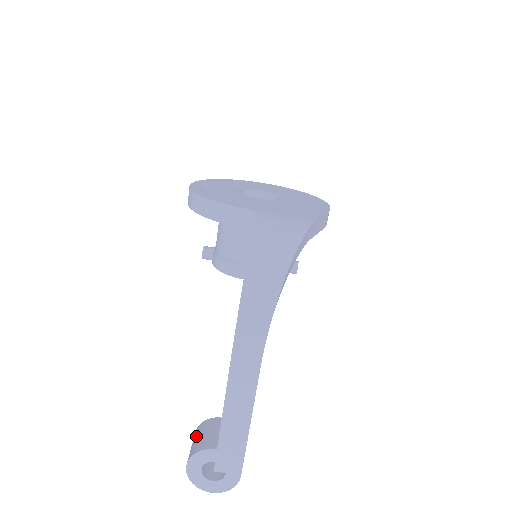
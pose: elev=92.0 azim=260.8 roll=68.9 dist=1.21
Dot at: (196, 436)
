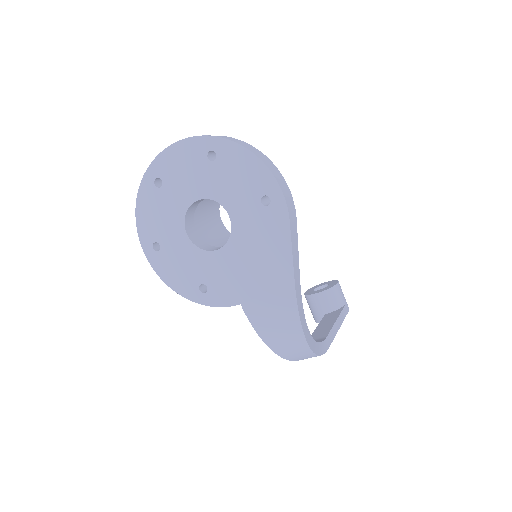
Dot at: occluded
